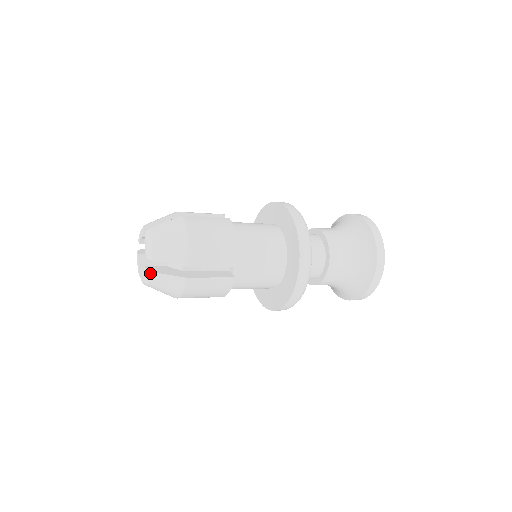
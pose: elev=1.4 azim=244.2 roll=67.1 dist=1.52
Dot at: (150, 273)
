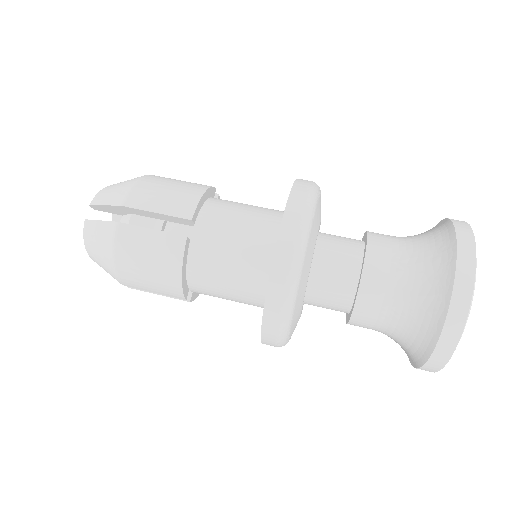
Dot at: occluded
